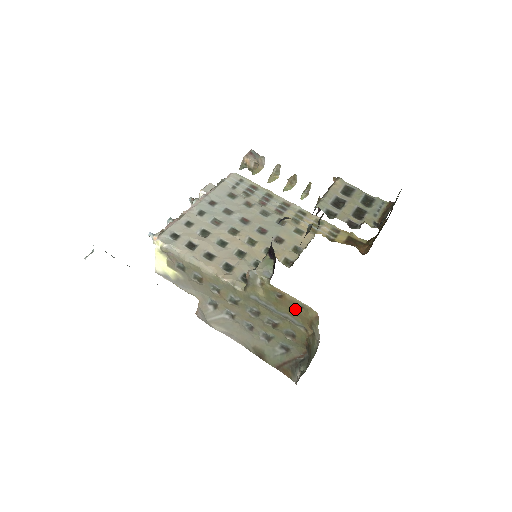
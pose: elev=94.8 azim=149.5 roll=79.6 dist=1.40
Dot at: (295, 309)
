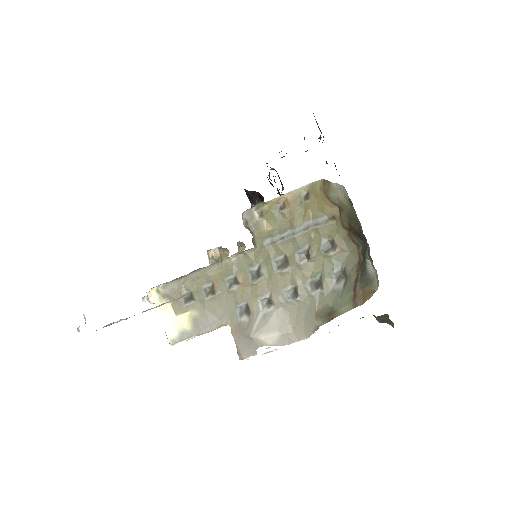
Dot at: (305, 204)
